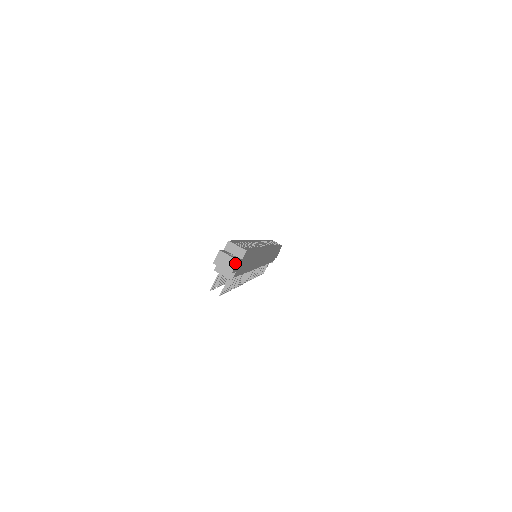
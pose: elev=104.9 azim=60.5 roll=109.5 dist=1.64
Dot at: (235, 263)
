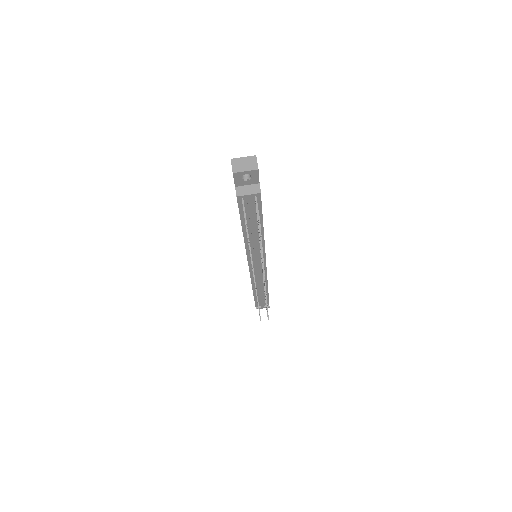
Dot at: (254, 159)
